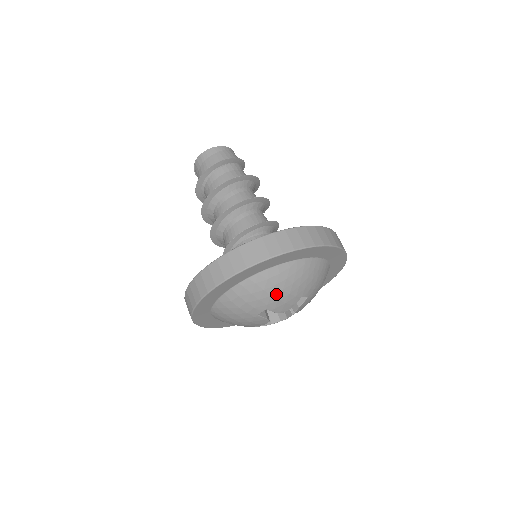
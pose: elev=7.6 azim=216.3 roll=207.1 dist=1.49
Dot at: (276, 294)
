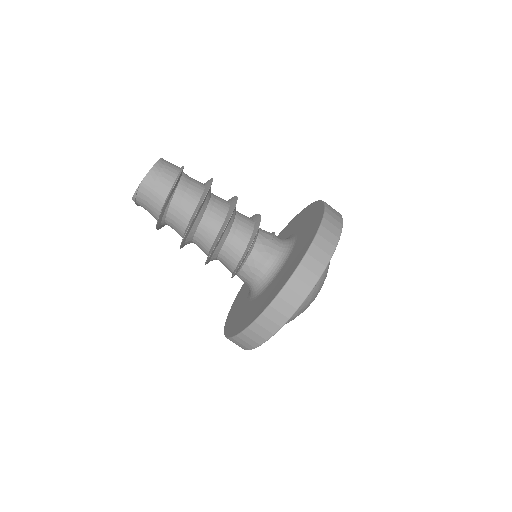
Dot at: (320, 287)
